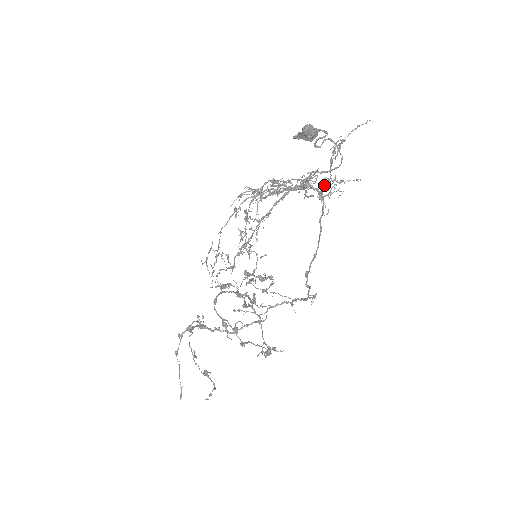
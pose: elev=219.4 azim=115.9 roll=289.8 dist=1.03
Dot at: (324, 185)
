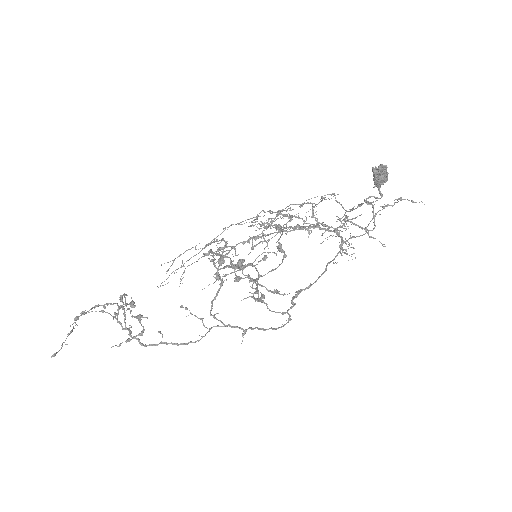
Dot at: (352, 236)
